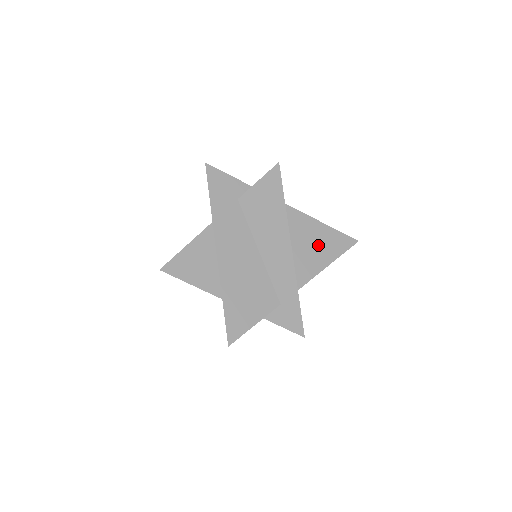
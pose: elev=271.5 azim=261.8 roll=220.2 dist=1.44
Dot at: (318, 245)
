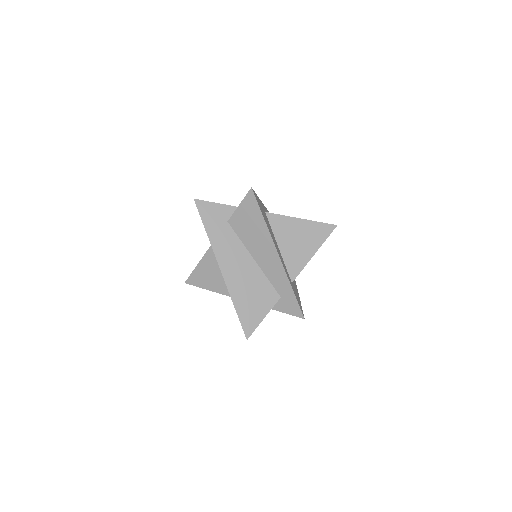
Dot at: (302, 239)
